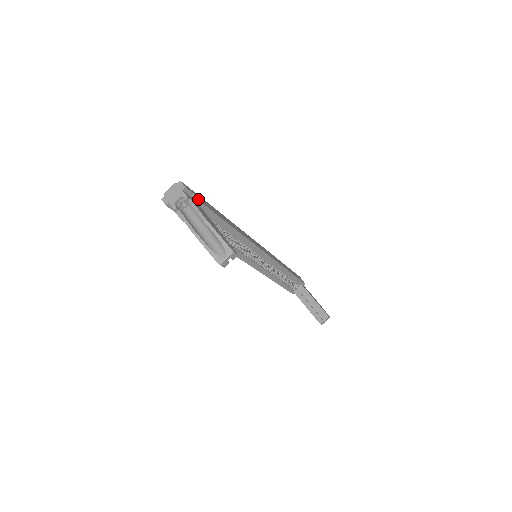
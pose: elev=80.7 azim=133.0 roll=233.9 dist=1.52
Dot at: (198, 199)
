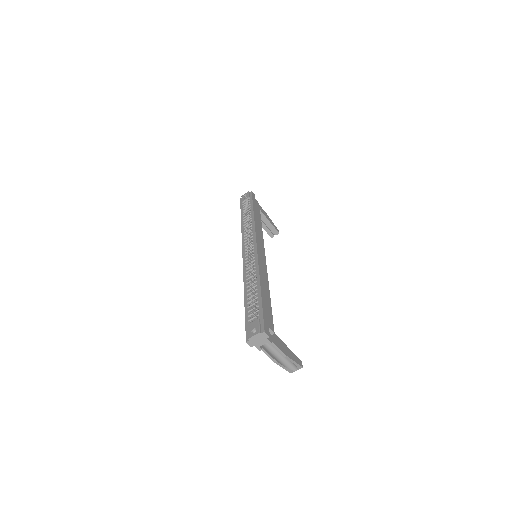
Dot at: (273, 332)
